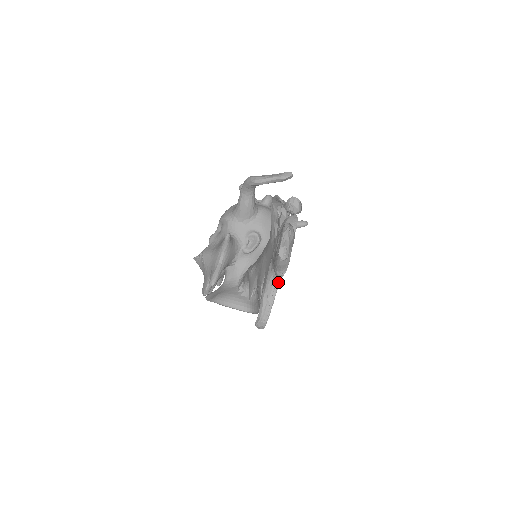
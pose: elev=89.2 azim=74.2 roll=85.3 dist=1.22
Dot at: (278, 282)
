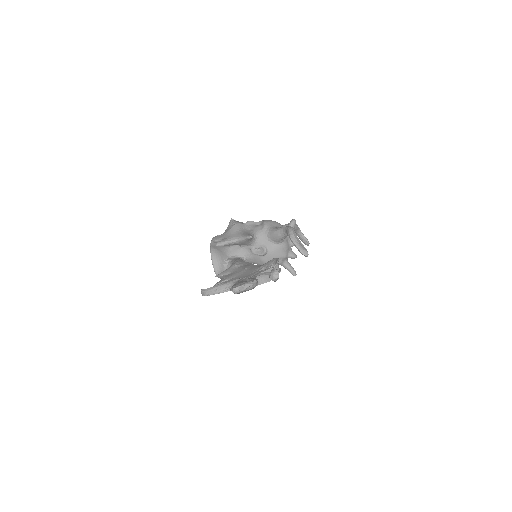
Dot at: (230, 290)
